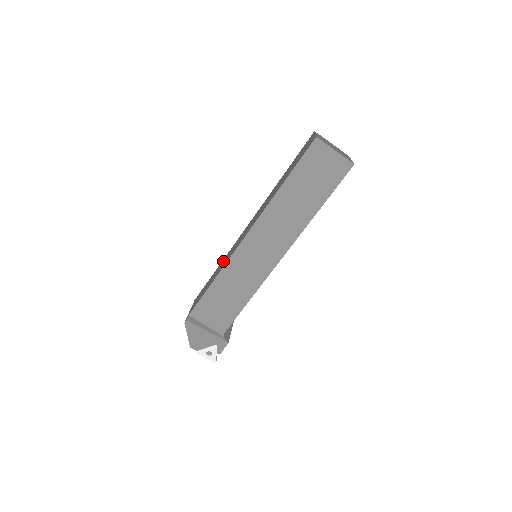
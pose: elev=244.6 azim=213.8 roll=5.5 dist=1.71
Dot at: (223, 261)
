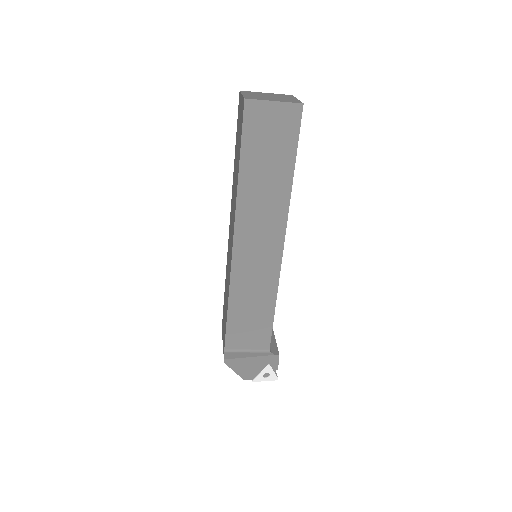
Dot at: (226, 279)
